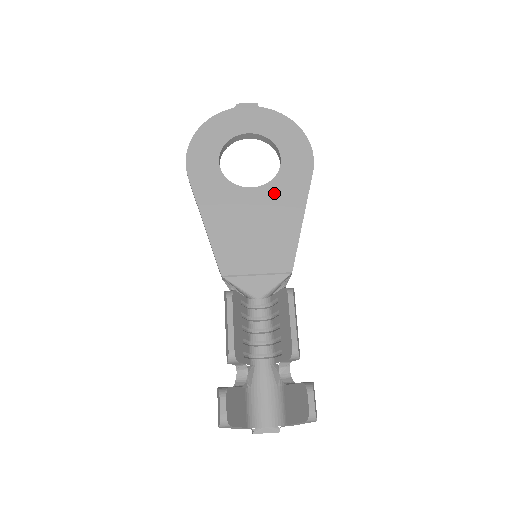
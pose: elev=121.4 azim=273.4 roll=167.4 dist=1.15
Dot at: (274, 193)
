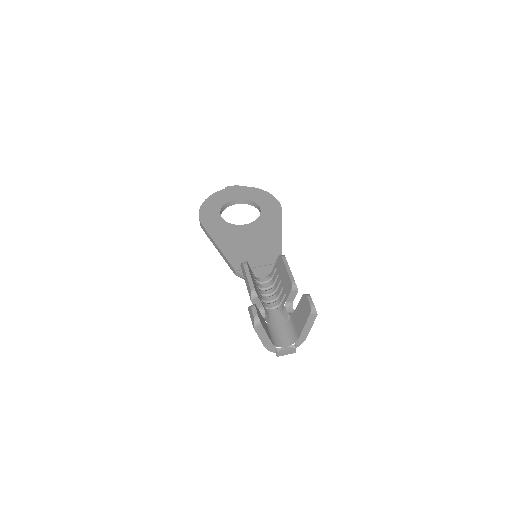
Dot at: (260, 225)
